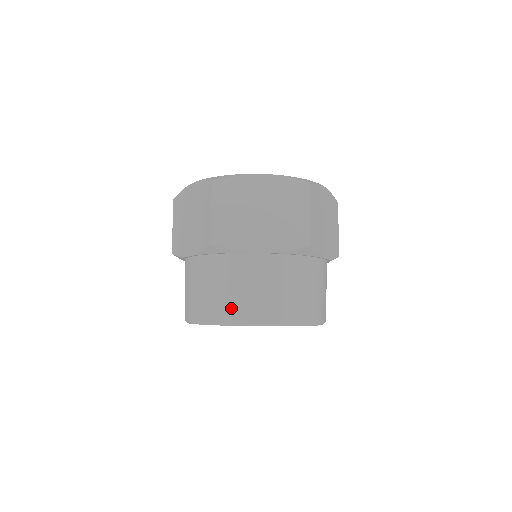
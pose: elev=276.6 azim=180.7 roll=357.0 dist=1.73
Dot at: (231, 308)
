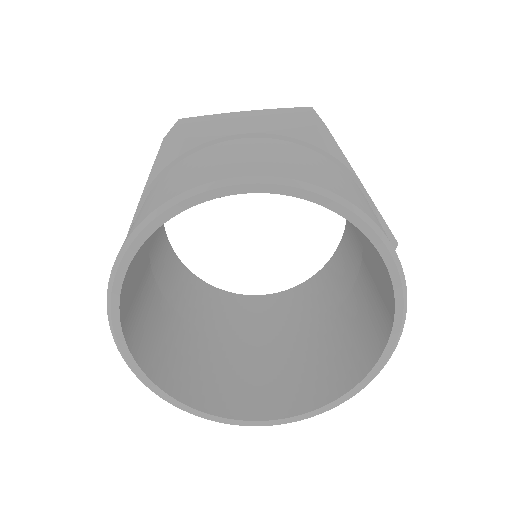
Dot at: (349, 194)
